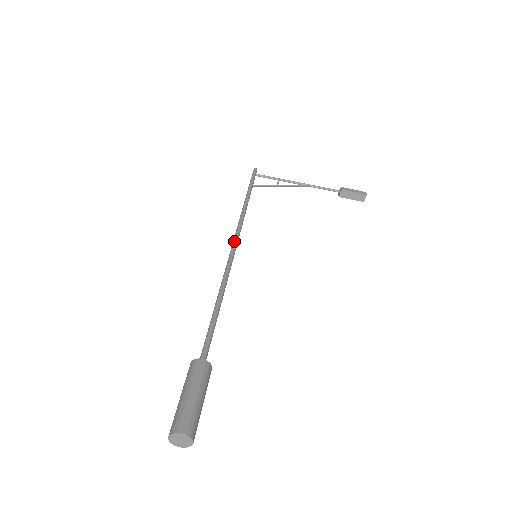
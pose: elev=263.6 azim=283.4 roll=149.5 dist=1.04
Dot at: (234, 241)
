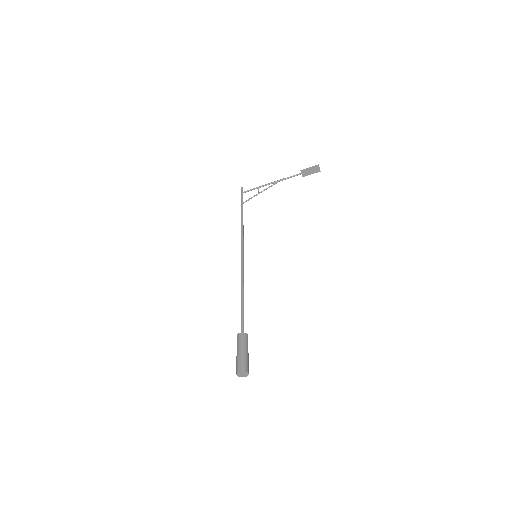
Dot at: (241, 253)
